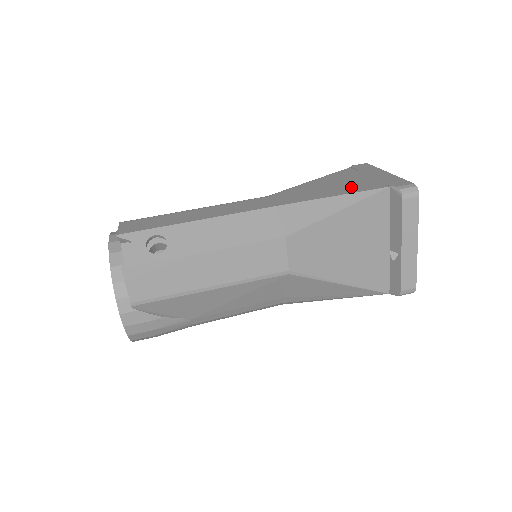
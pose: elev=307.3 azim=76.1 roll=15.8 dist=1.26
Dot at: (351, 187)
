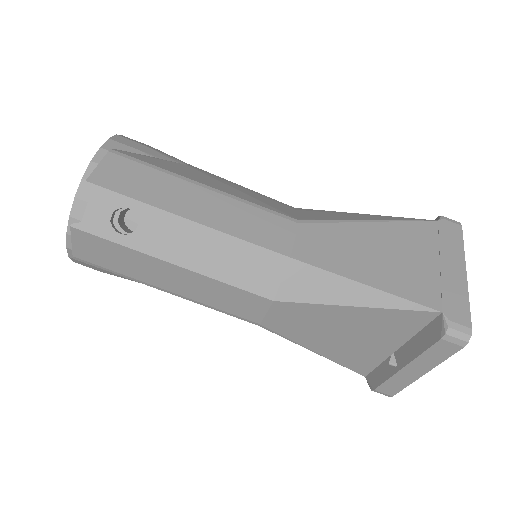
Dot at: (400, 277)
